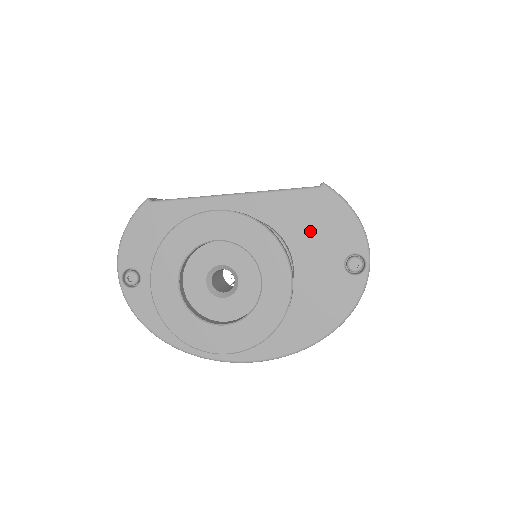
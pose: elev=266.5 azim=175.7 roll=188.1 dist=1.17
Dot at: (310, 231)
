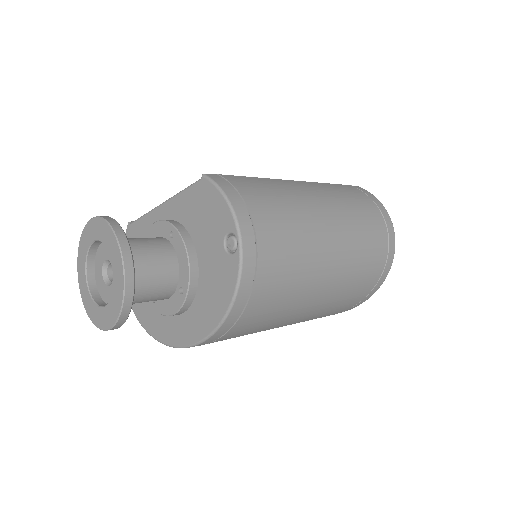
Dot at: (201, 220)
